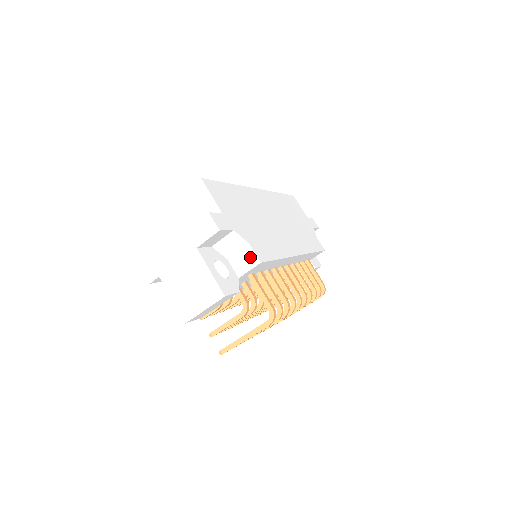
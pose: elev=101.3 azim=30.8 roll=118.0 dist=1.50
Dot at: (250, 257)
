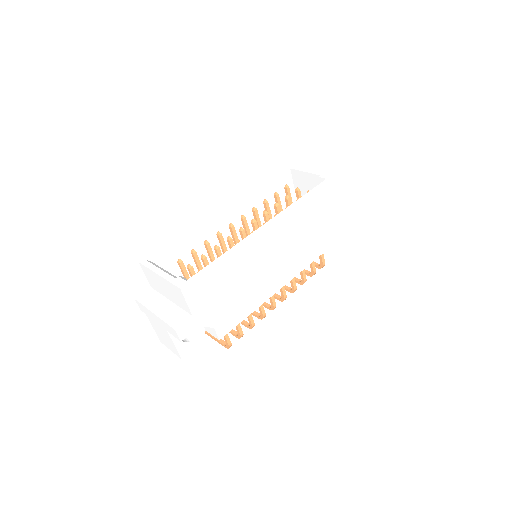
Dot at: (213, 332)
